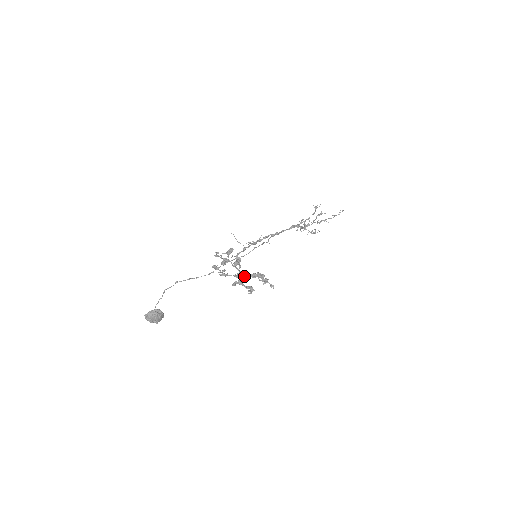
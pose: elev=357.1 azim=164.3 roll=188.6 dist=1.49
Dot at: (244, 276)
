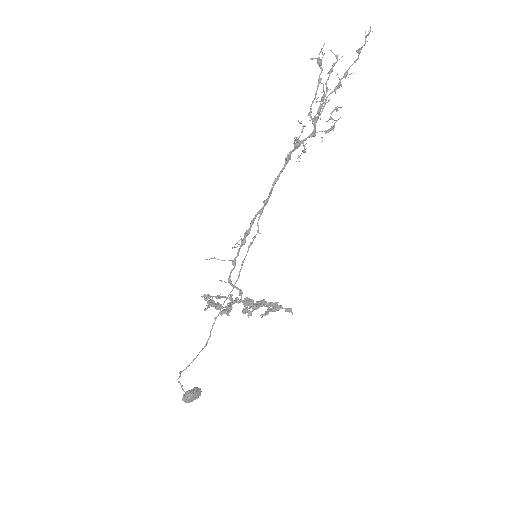
Dot at: (252, 305)
